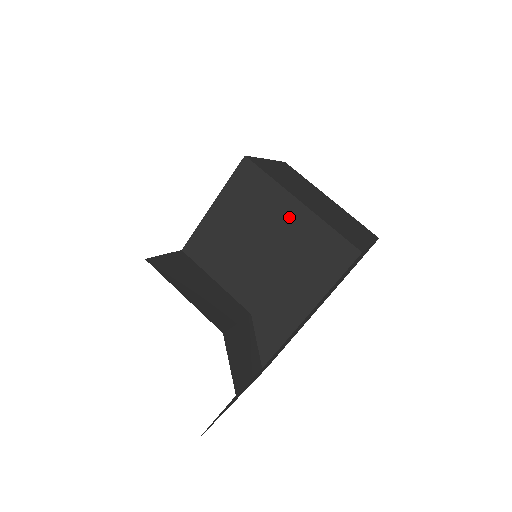
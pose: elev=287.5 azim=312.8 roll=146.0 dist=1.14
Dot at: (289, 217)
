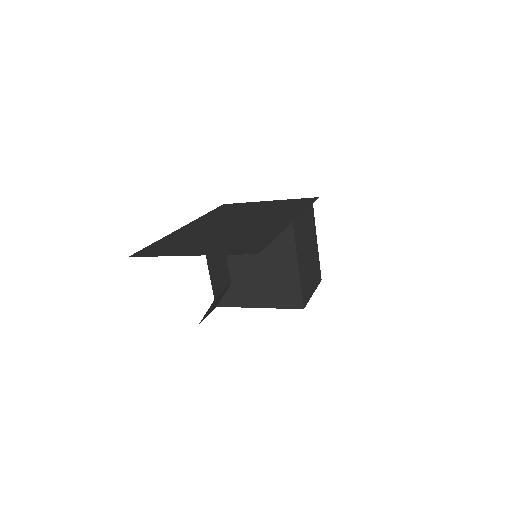
Dot at: (287, 267)
